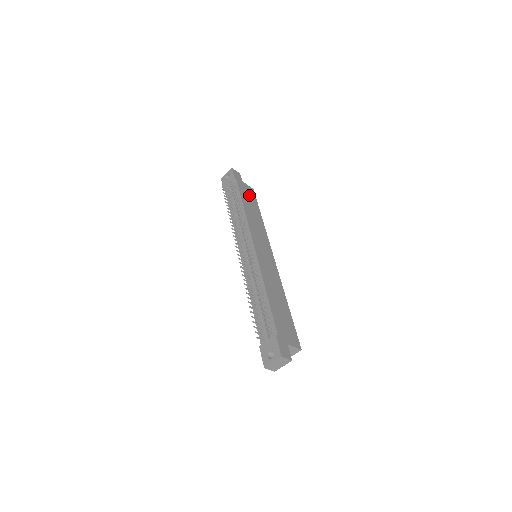
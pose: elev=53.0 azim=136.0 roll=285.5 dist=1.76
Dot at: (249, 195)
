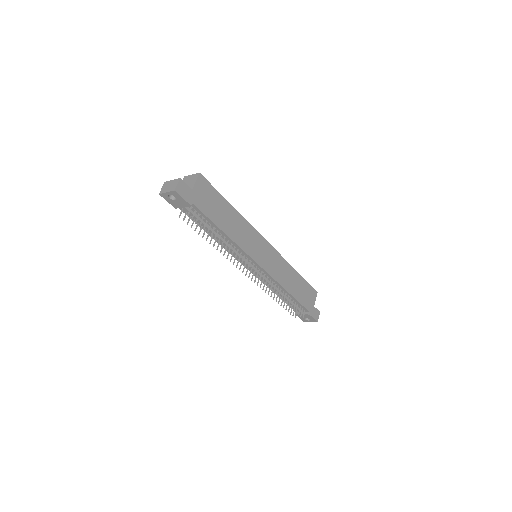
Dot at: (210, 199)
